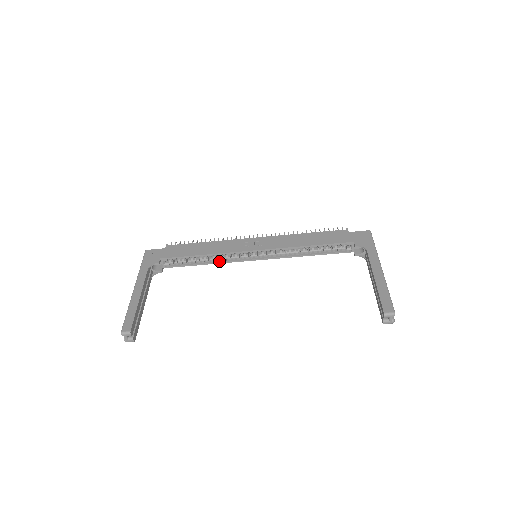
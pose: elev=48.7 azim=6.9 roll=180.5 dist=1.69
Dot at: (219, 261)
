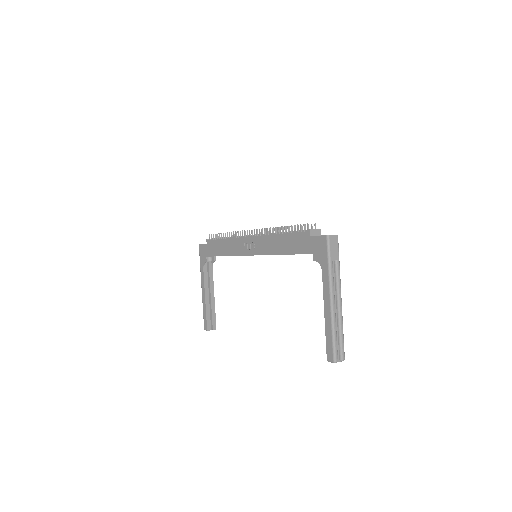
Dot at: occluded
